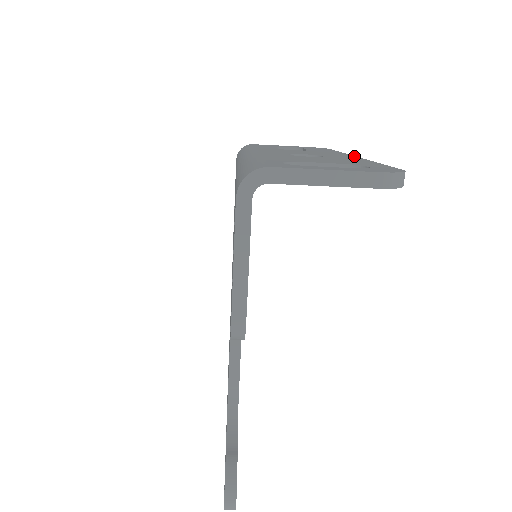
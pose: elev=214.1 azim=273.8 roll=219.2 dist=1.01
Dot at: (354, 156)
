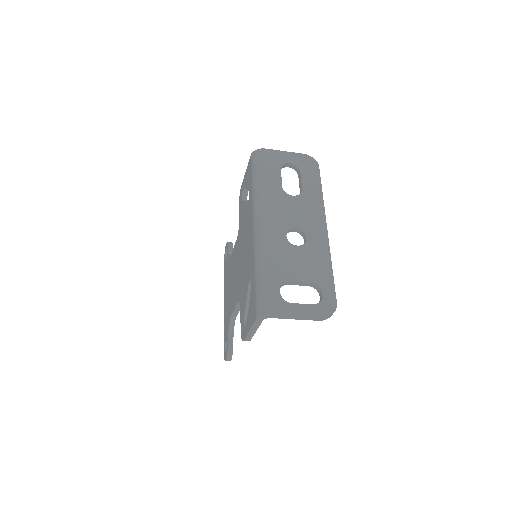
Dot at: (326, 229)
